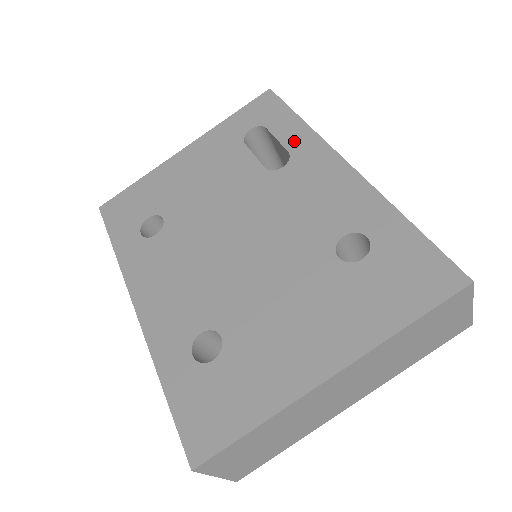
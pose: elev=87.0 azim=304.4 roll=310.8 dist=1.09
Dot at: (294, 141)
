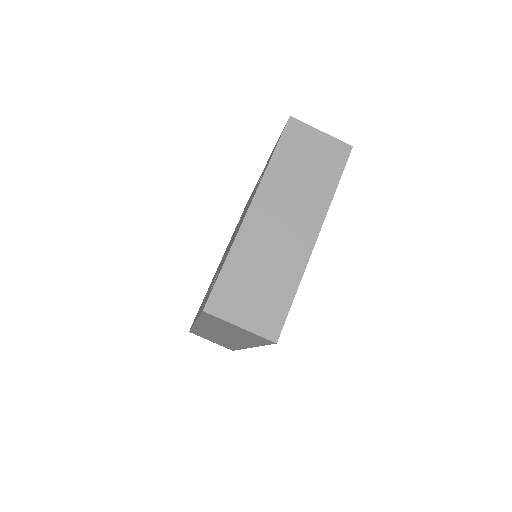
Dot at: occluded
